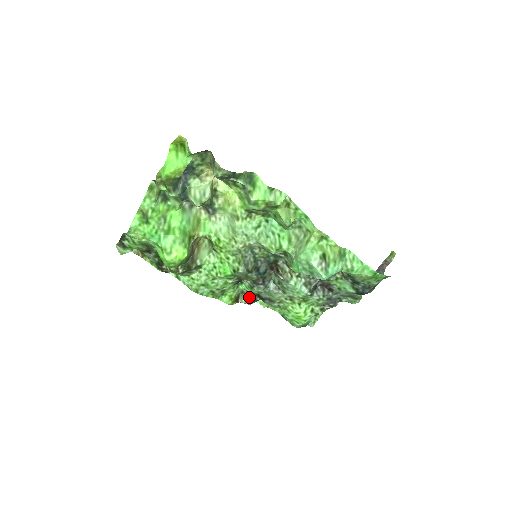
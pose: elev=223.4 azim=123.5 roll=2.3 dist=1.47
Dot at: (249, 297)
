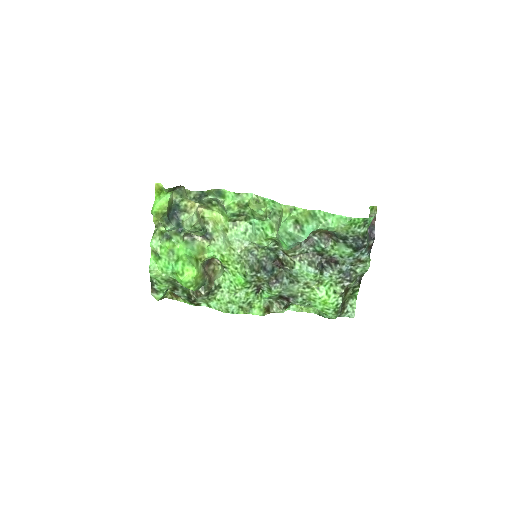
Dot at: (278, 305)
